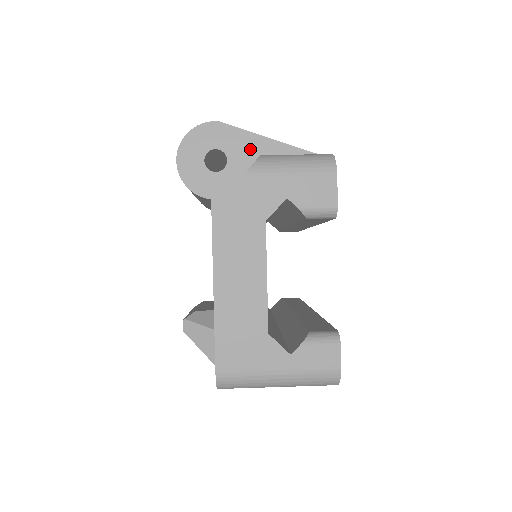
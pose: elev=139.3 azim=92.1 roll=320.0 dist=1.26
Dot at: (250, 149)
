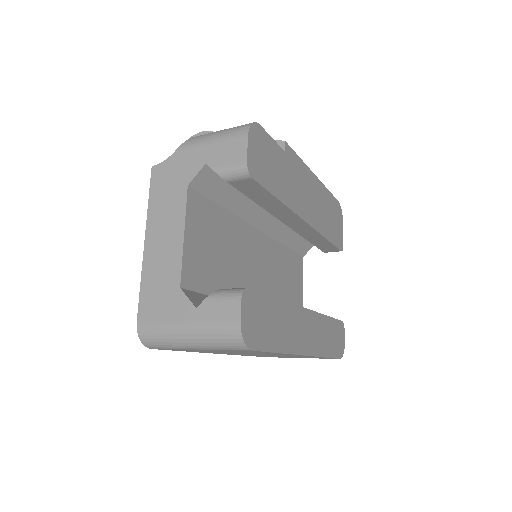
Dot at: occluded
